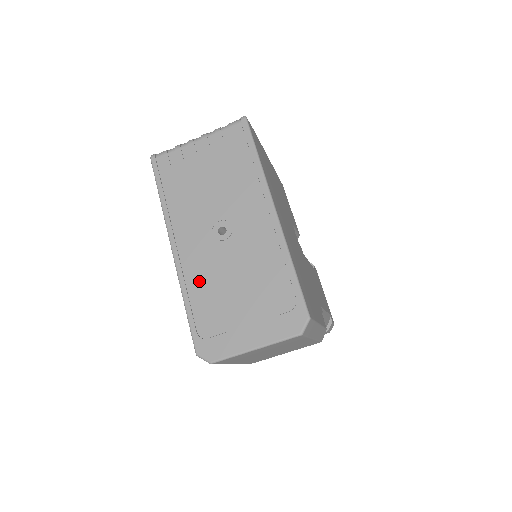
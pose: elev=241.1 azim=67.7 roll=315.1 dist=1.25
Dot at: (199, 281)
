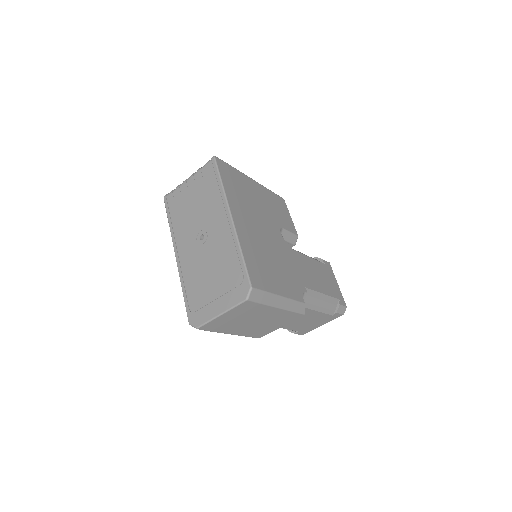
Dot at: (190, 274)
